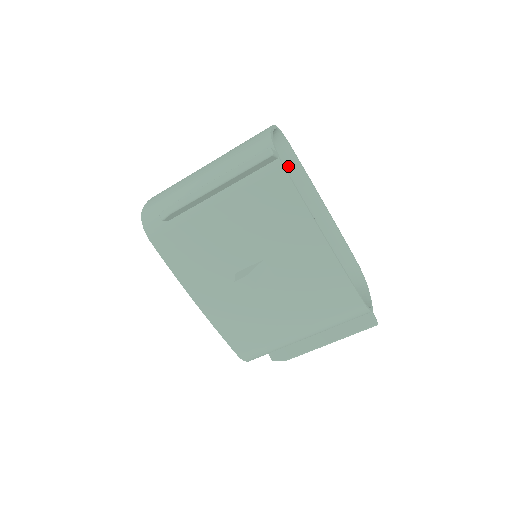
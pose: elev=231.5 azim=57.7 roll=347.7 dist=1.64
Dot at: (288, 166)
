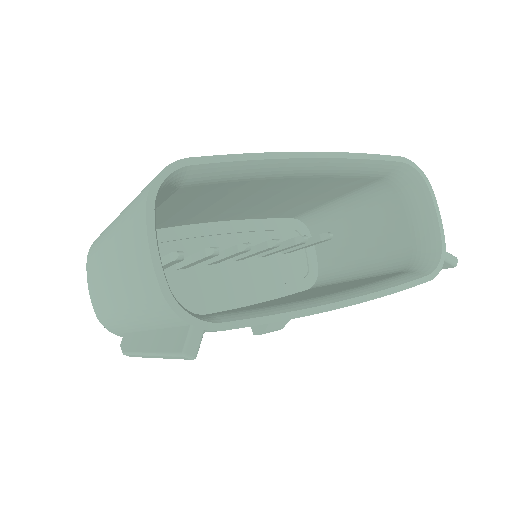
Dot at: (216, 177)
